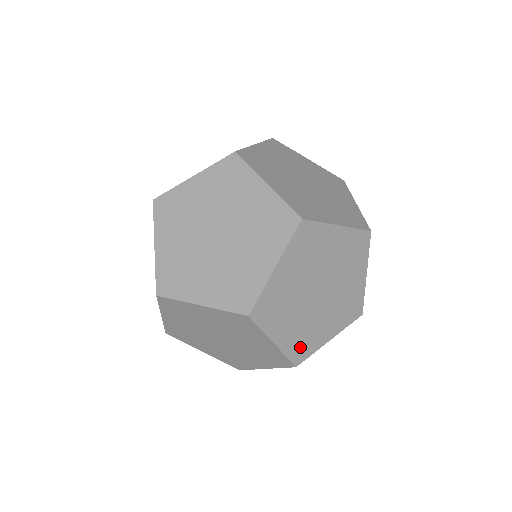
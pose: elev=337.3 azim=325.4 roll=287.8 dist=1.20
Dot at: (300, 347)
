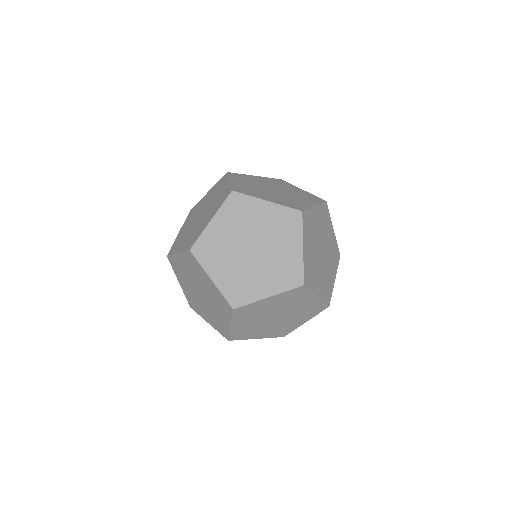
Dot at: (240, 334)
